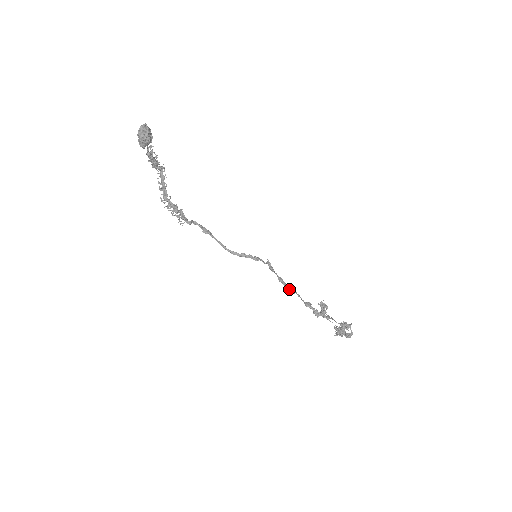
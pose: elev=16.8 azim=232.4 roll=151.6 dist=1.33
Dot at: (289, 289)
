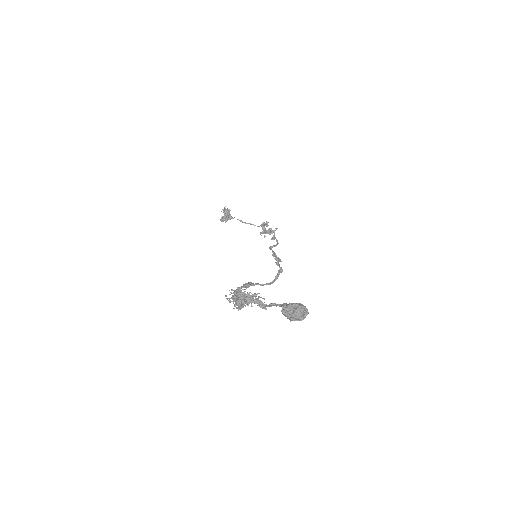
Dot at: occluded
